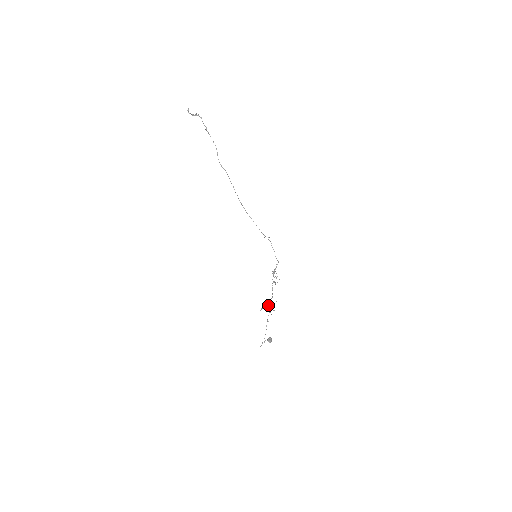
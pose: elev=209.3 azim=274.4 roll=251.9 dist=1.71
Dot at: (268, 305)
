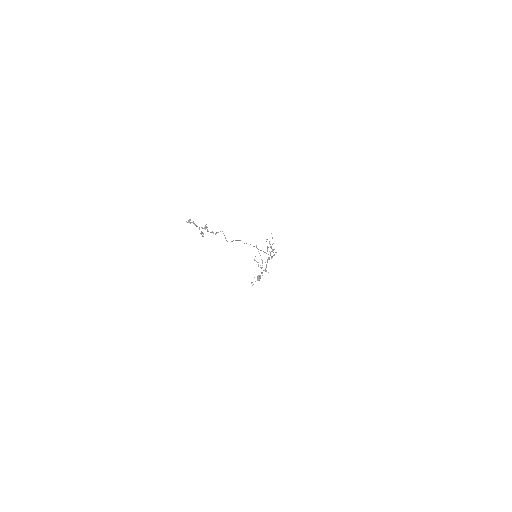
Dot at: occluded
